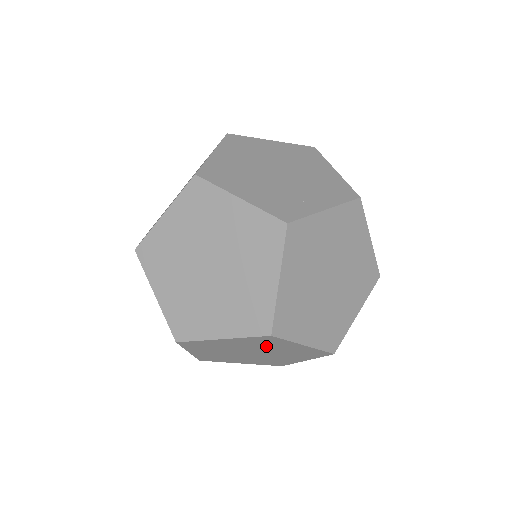
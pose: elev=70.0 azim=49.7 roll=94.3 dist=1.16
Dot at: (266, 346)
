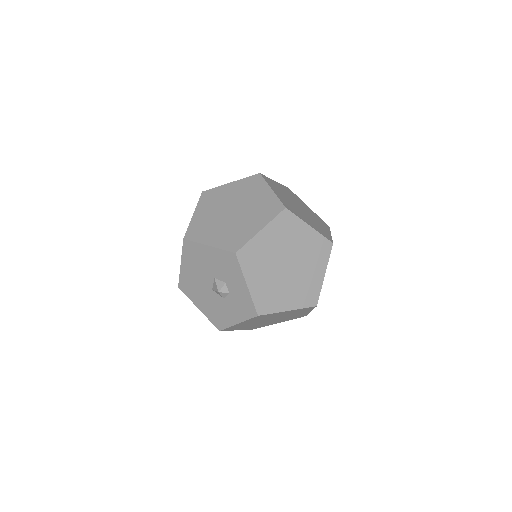
Dot at: (290, 239)
